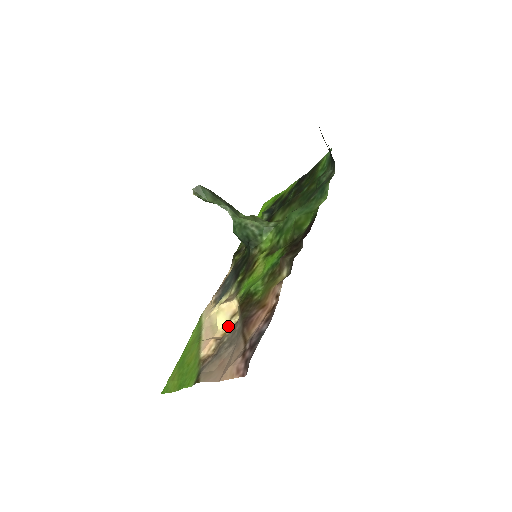
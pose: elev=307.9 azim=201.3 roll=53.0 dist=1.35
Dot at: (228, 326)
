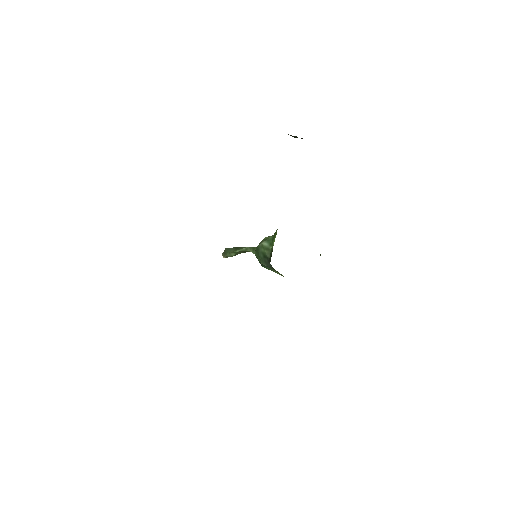
Dot at: occluded
